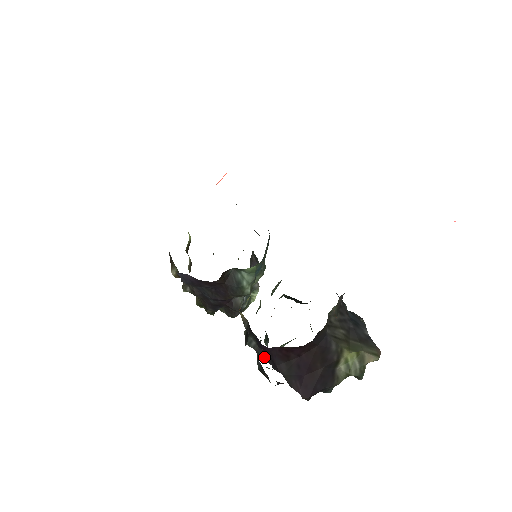
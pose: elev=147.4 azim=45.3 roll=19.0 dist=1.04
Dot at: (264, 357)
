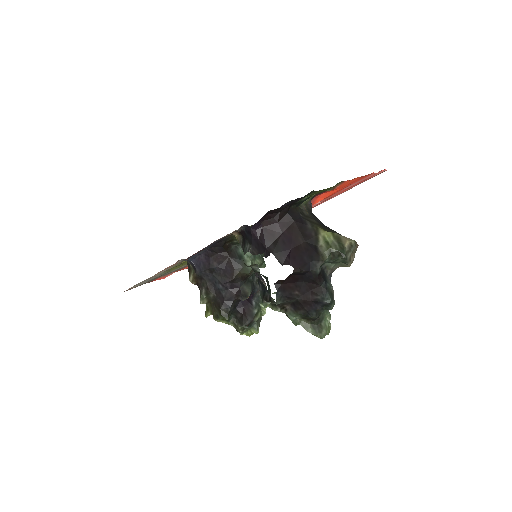
Dot at: (257, 251)
